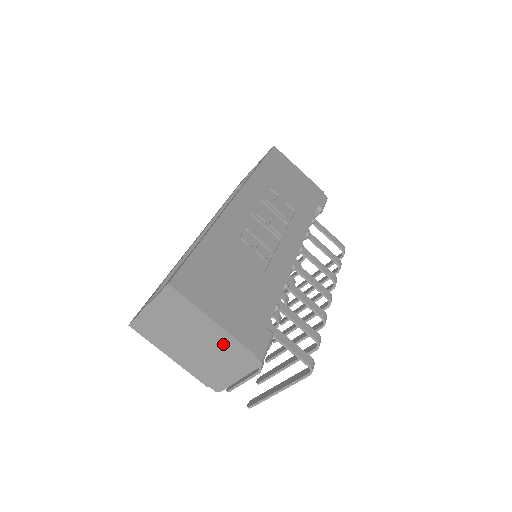
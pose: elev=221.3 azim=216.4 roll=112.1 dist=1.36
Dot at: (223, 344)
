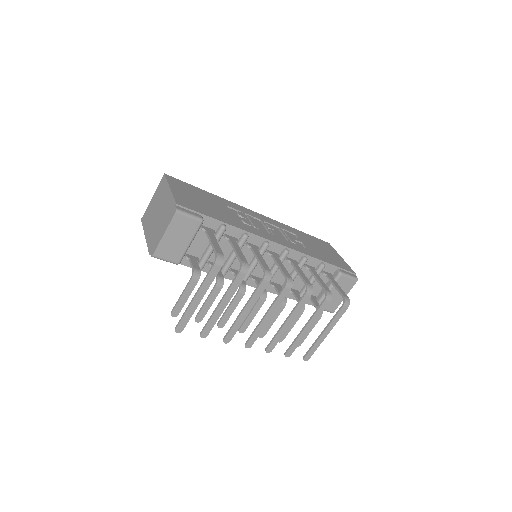
Dot at: (167, 205)
